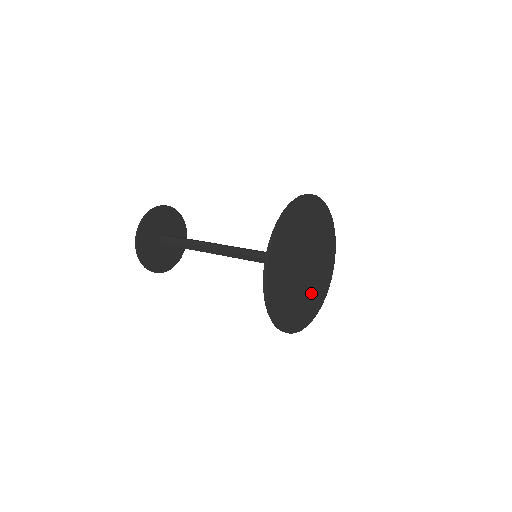
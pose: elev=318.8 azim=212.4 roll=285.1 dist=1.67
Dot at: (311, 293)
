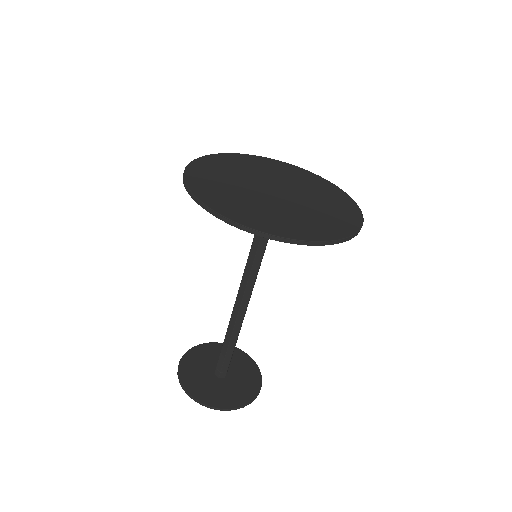
Dot at: (314, 214)
